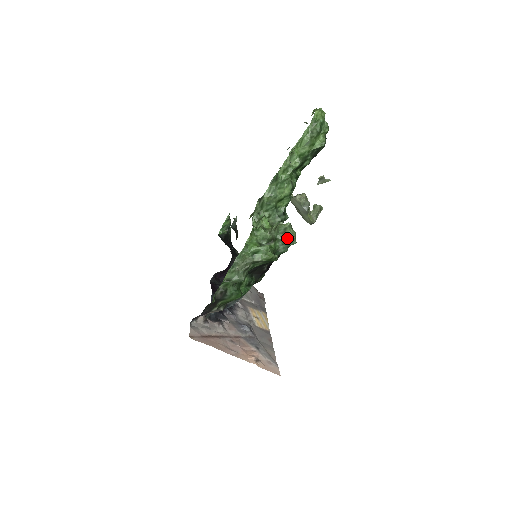
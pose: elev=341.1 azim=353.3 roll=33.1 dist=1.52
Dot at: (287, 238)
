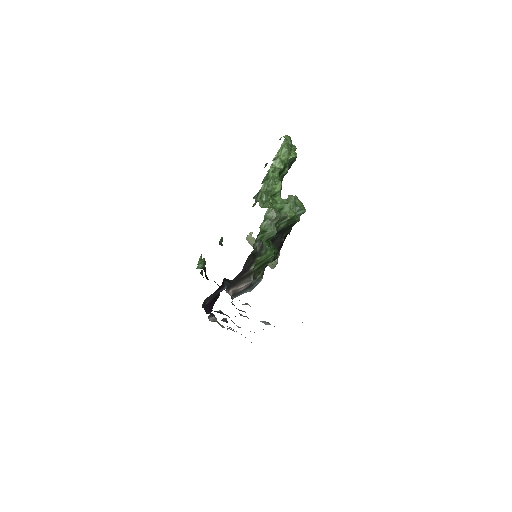
Dot at: (298, 206)
